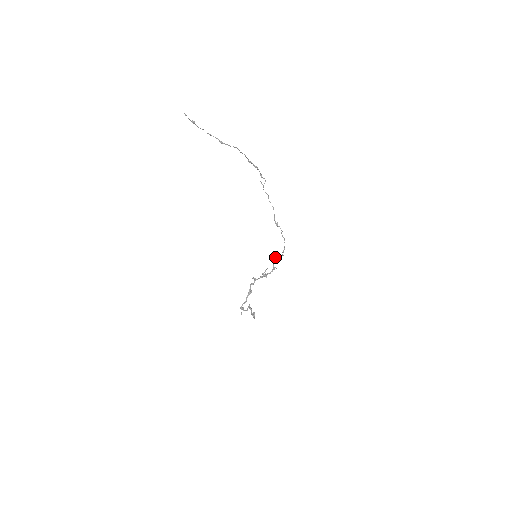
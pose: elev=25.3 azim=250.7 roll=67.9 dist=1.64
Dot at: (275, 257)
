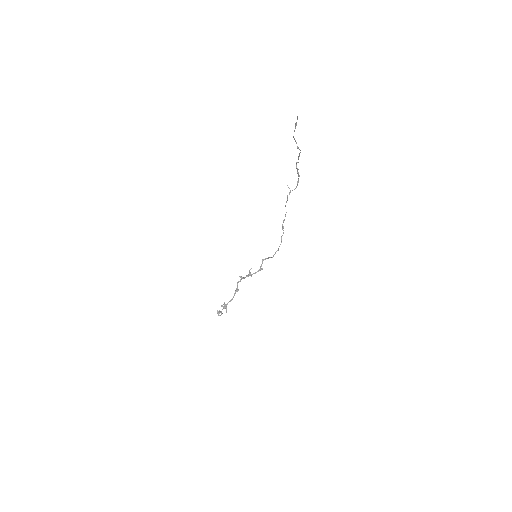
Dot at: (265, 258)
